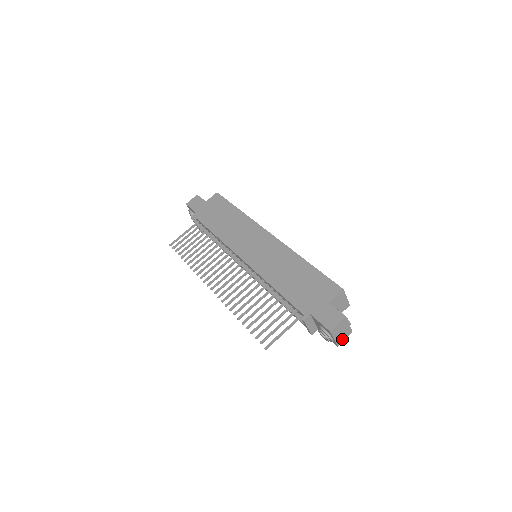
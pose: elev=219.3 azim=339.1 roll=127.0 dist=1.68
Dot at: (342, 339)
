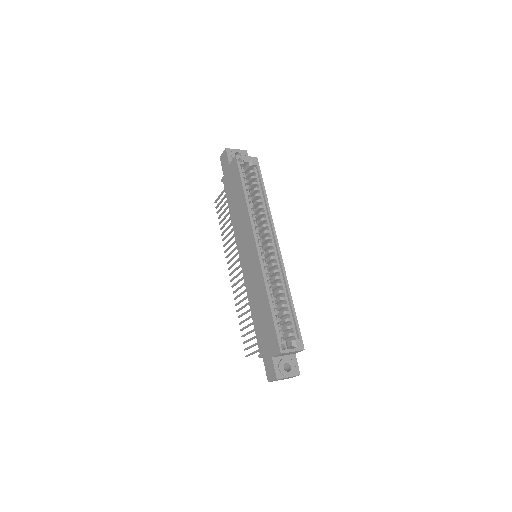
Dot at: (291, 377)
